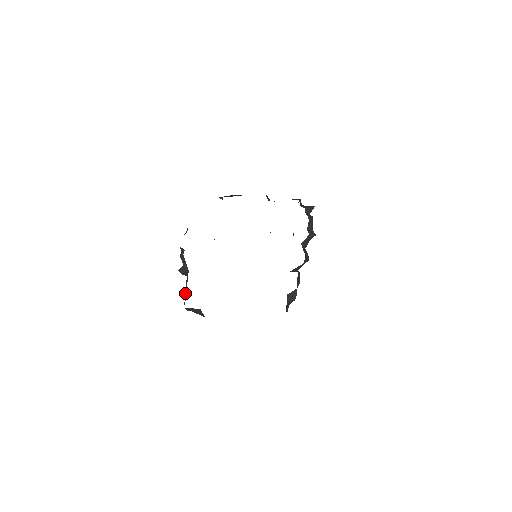
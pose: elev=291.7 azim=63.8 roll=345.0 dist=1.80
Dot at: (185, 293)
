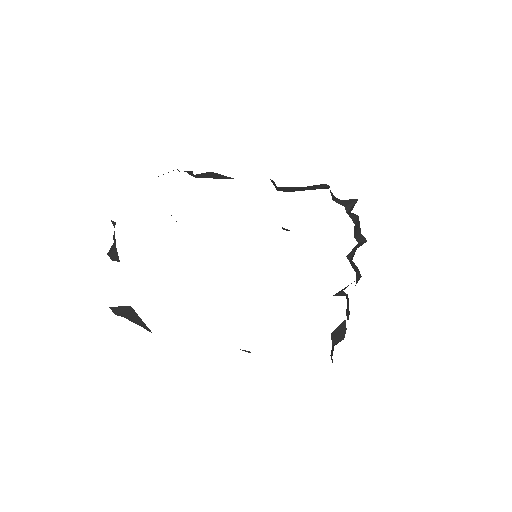
Dot at: occluded
